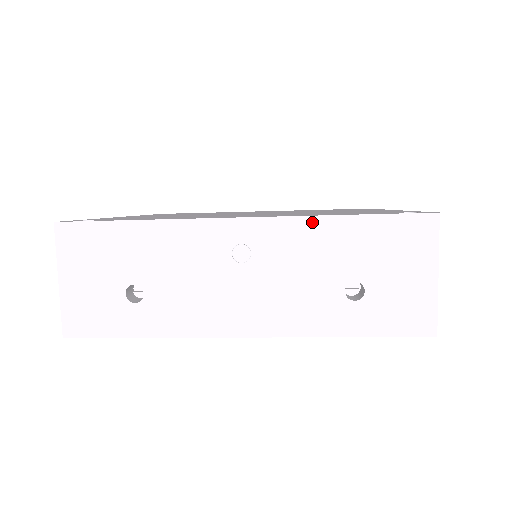
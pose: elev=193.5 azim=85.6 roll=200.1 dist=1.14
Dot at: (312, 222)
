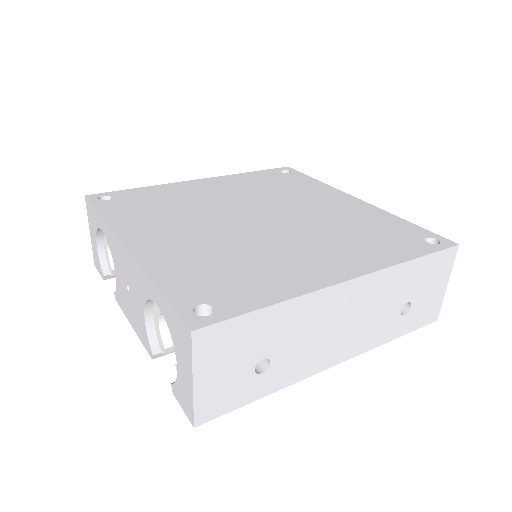
Dot at: (394, 270)
